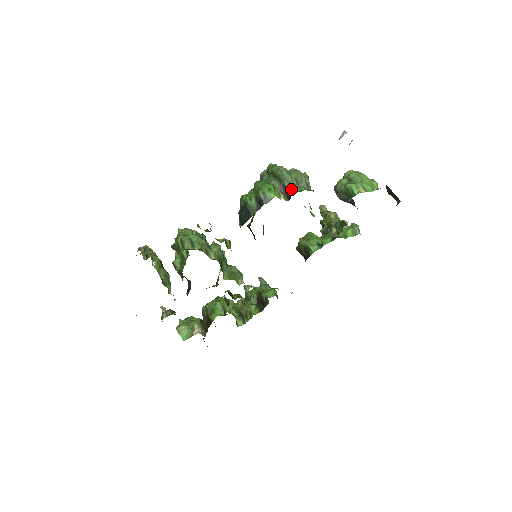
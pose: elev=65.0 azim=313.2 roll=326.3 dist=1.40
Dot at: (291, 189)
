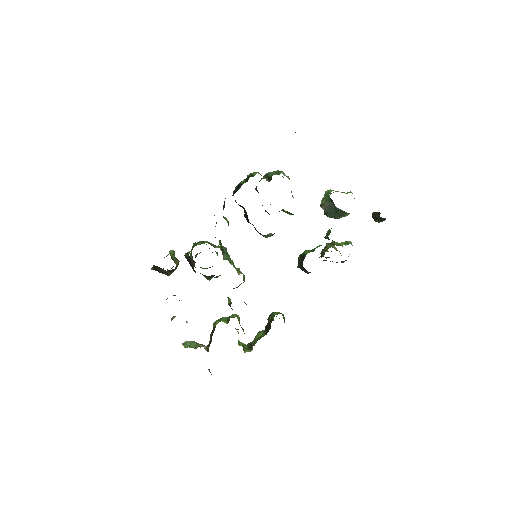
Dot at: occluded
